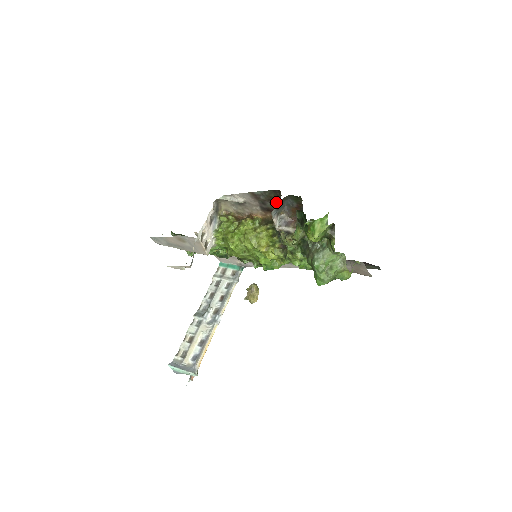
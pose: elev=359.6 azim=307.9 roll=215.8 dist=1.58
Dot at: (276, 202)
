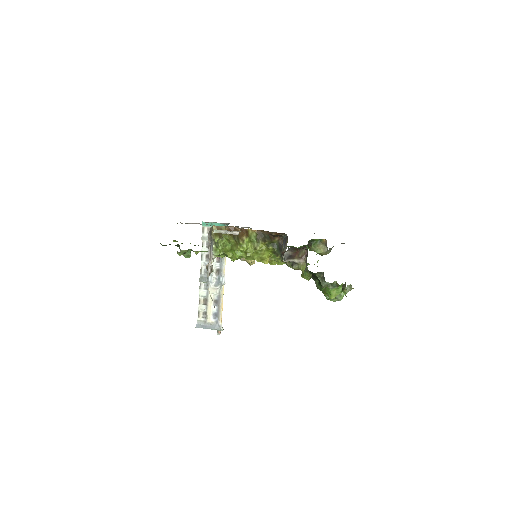
Dot at: (275, 235)
